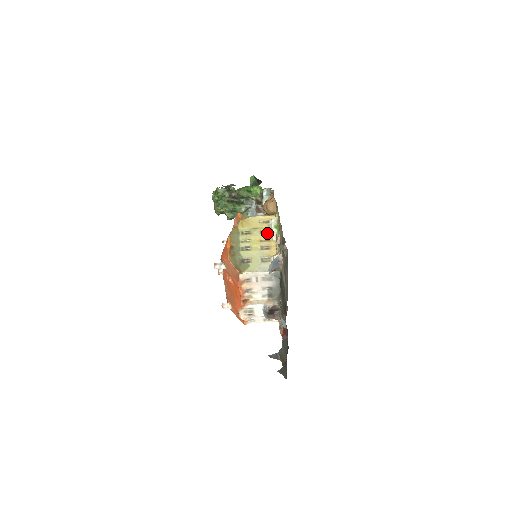
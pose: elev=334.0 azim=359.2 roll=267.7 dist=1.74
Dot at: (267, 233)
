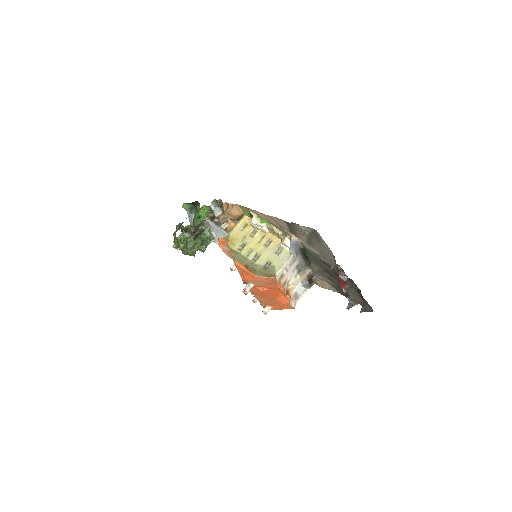
Dot at: (256, 232)
